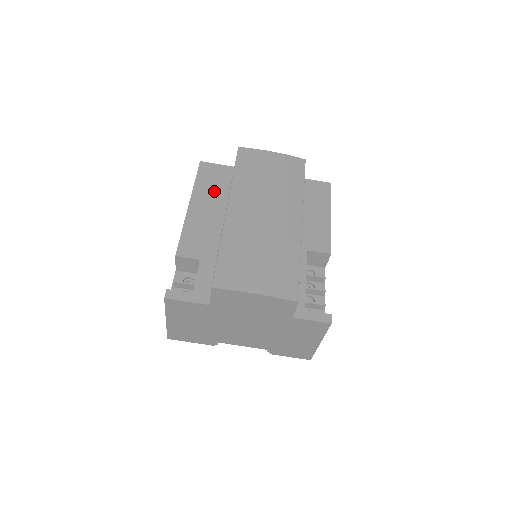
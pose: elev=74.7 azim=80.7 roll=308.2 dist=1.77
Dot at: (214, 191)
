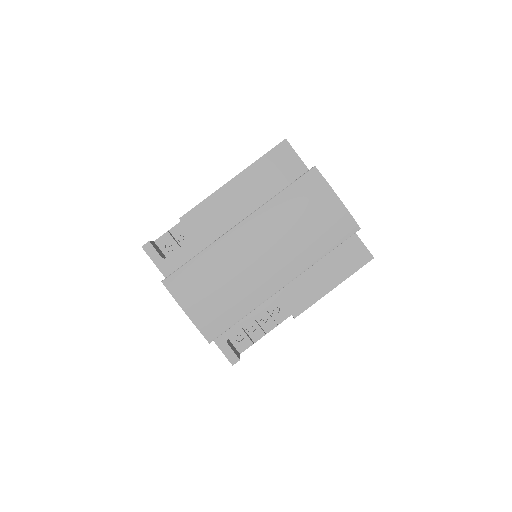
Dot at: (265, 182)
